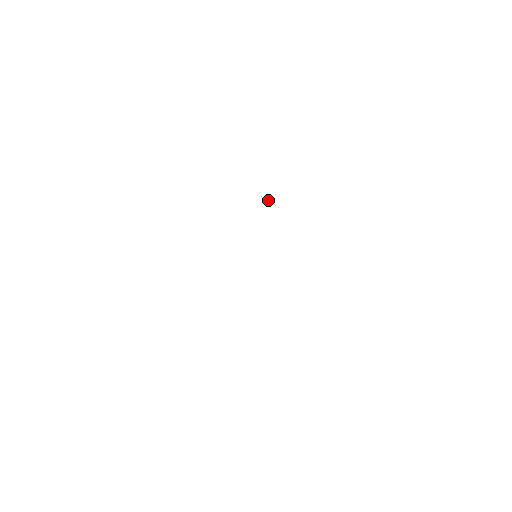
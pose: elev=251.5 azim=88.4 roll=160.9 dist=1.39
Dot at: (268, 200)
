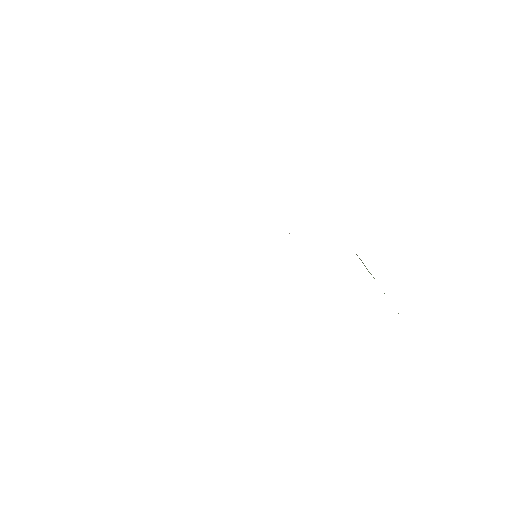
Dot at: occluded
